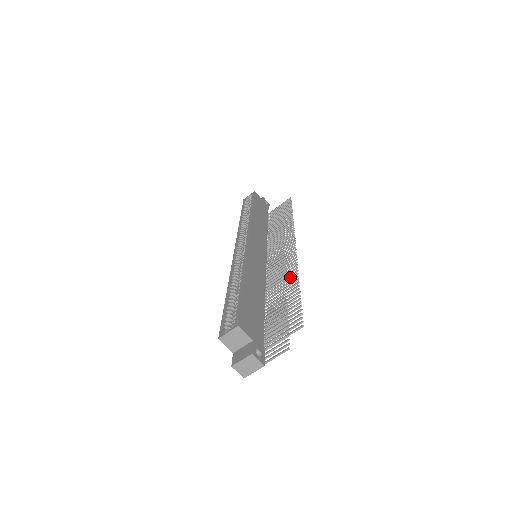
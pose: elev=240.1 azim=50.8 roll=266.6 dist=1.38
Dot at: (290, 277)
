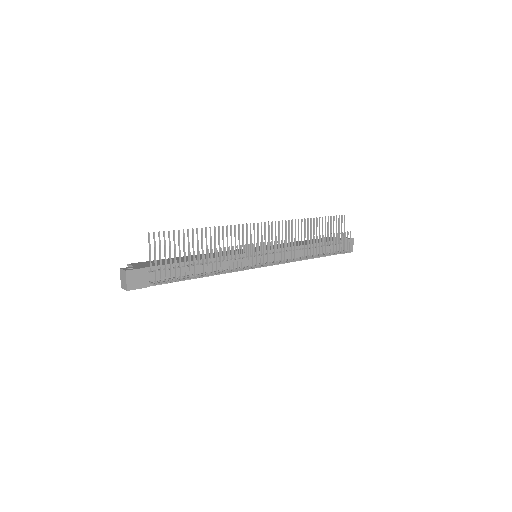
Dot at: (219, 234)
